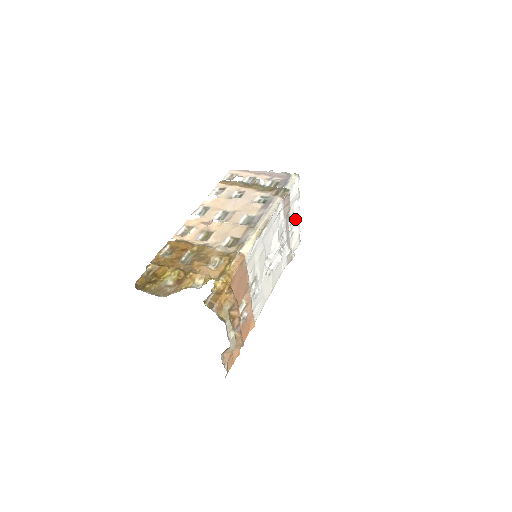
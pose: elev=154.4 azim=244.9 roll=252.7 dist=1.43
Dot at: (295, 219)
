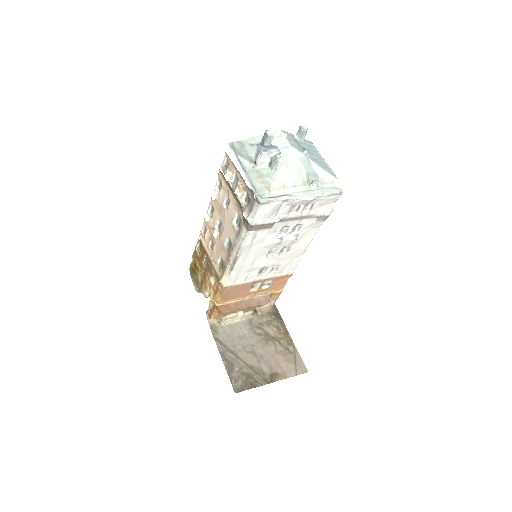
Dot at: (302, 203)
